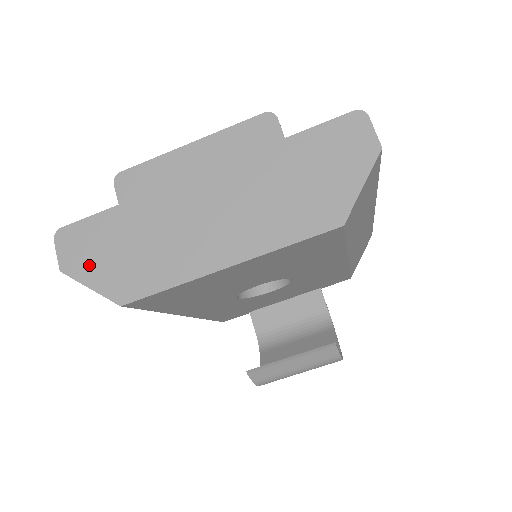
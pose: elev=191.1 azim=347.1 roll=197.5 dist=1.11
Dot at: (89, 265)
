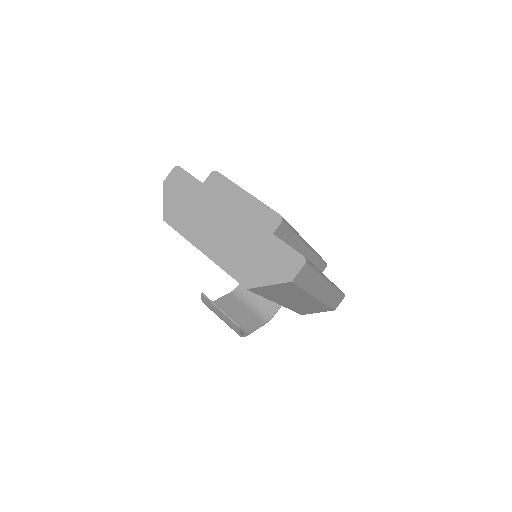
Dot at: (172, 193)
